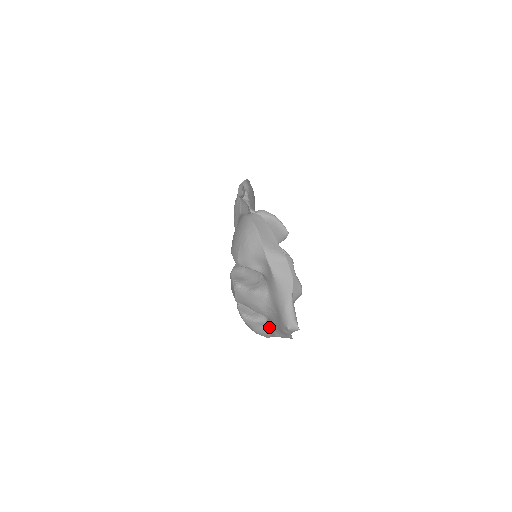
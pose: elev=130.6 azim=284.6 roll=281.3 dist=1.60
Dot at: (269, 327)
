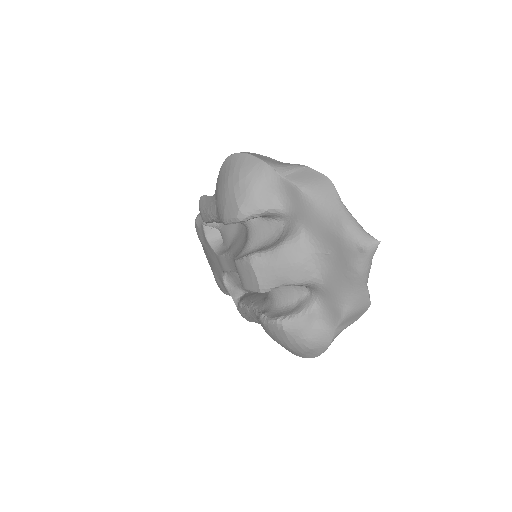
Dot at: (327, 311)
